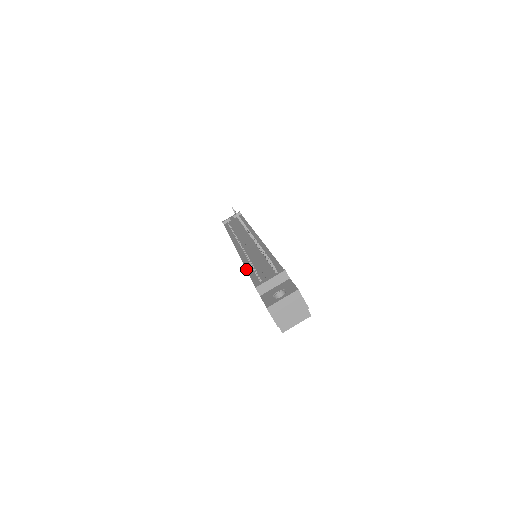
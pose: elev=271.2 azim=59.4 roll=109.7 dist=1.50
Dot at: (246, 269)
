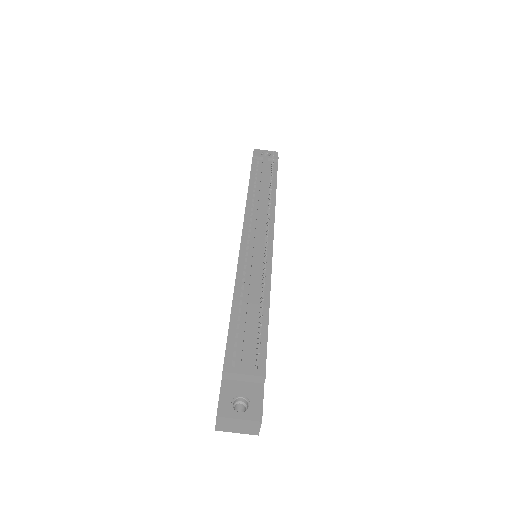
Dot at: (232, 304)
